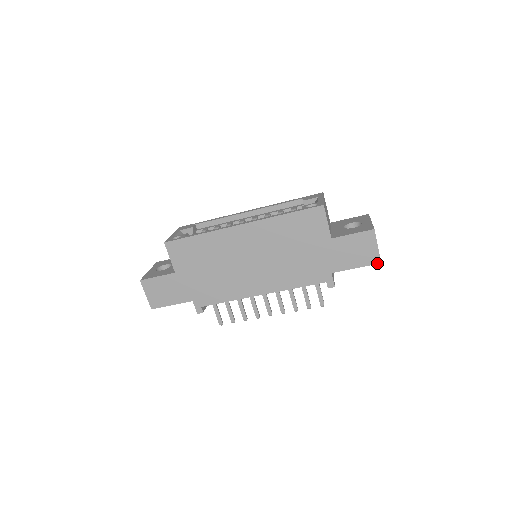
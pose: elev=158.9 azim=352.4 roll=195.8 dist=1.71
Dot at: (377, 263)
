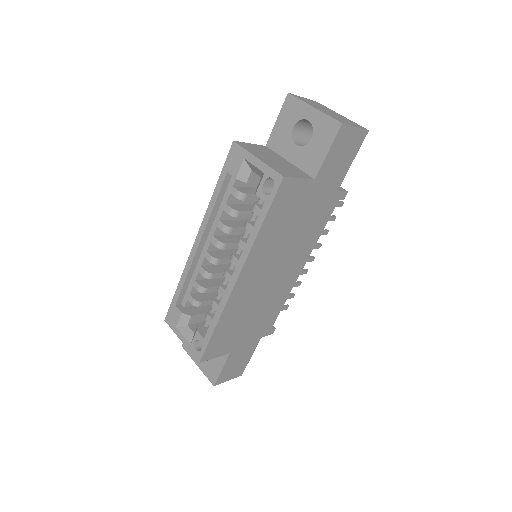
Dot at: occluded
